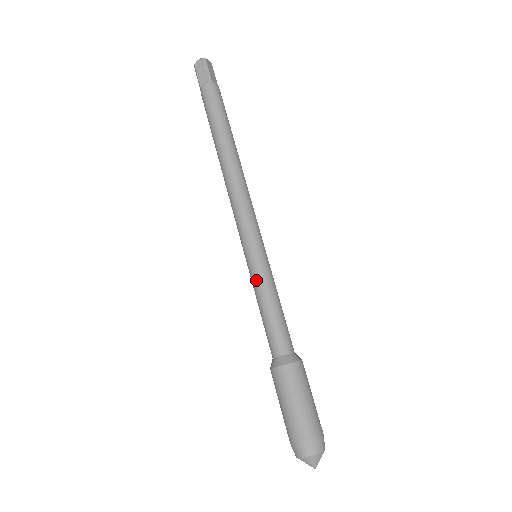
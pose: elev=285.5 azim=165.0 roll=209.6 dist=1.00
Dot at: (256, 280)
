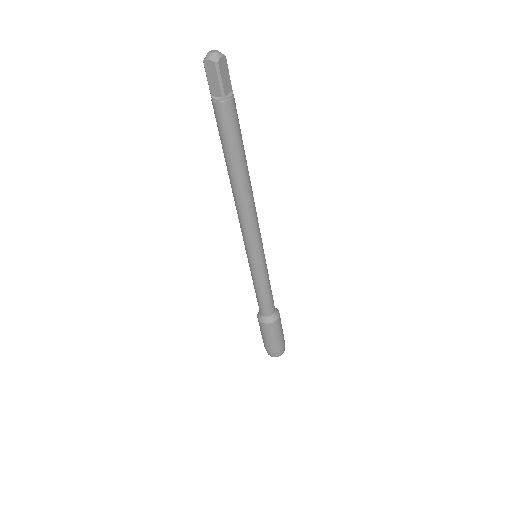
Dot at: (254, 276)
